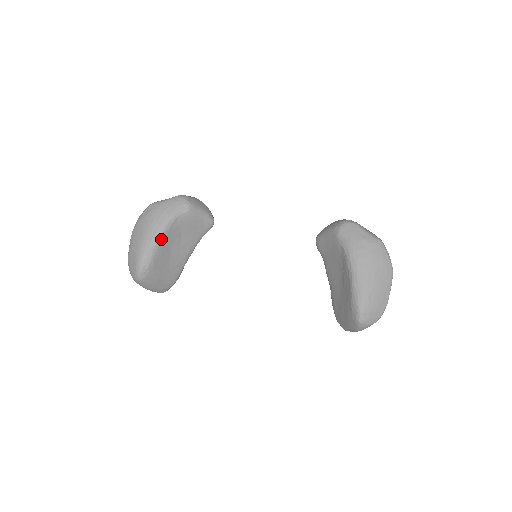
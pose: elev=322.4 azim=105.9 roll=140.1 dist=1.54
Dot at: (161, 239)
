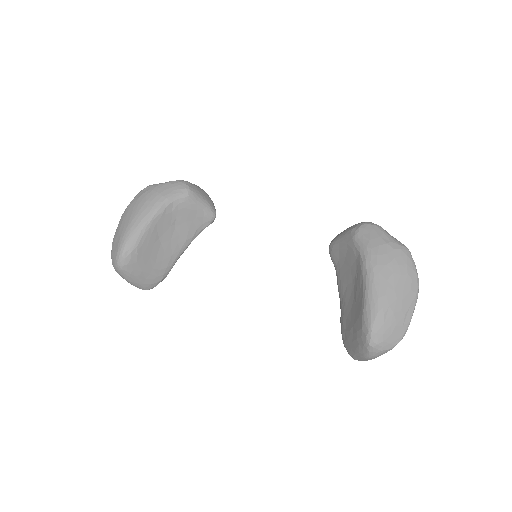
Dot at: (150, 223)
